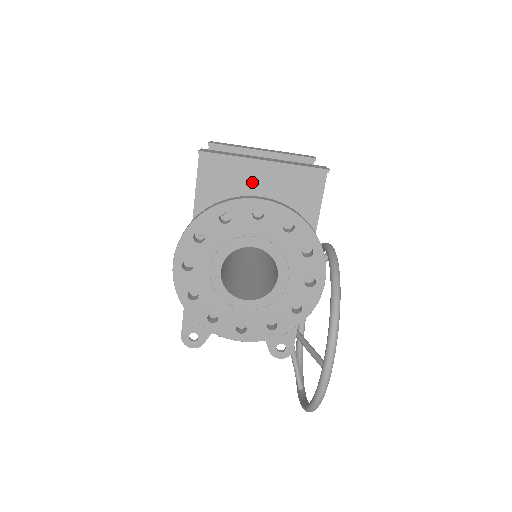
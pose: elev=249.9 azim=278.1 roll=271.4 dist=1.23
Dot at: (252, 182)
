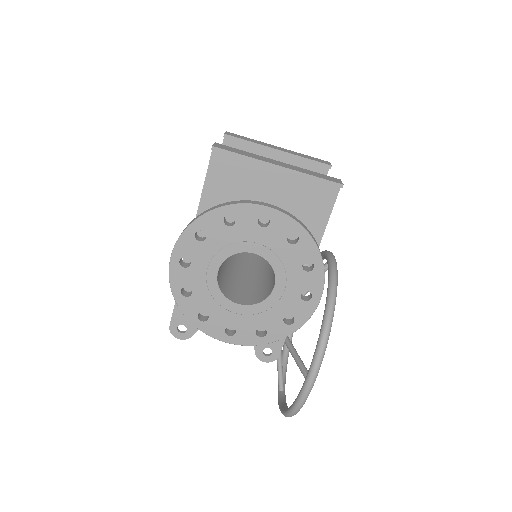
Dot at: (263, 185)
